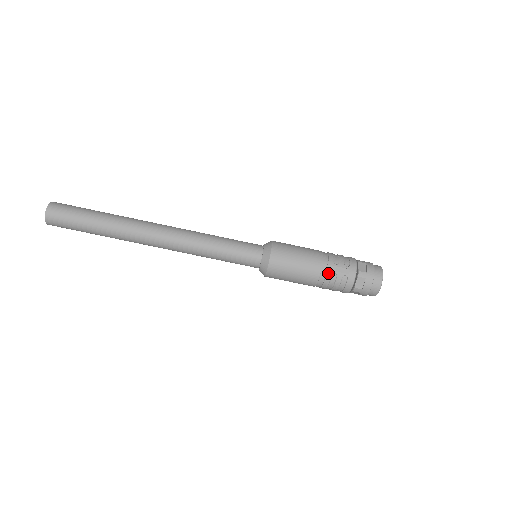
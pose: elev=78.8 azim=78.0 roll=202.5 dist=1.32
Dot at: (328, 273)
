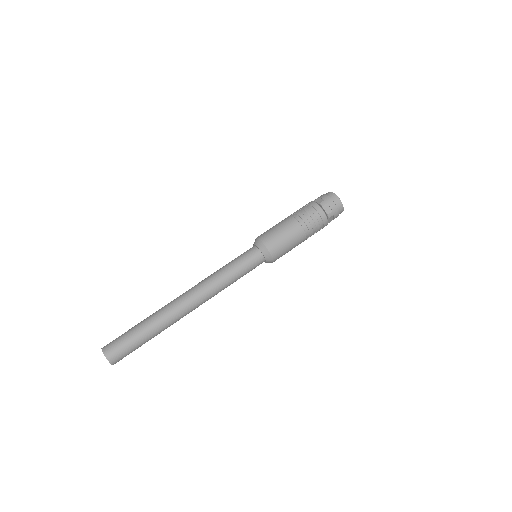
Dot at: (296, 213)
